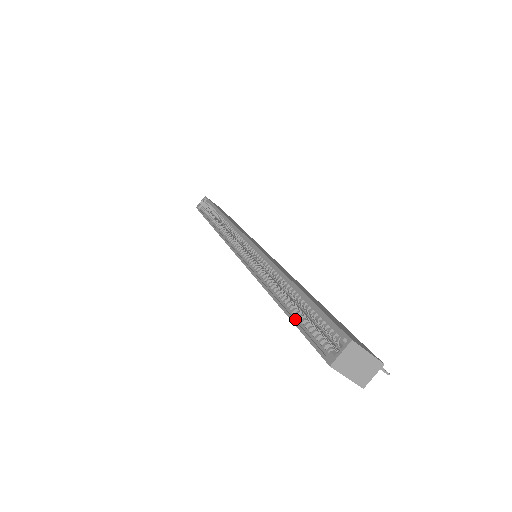
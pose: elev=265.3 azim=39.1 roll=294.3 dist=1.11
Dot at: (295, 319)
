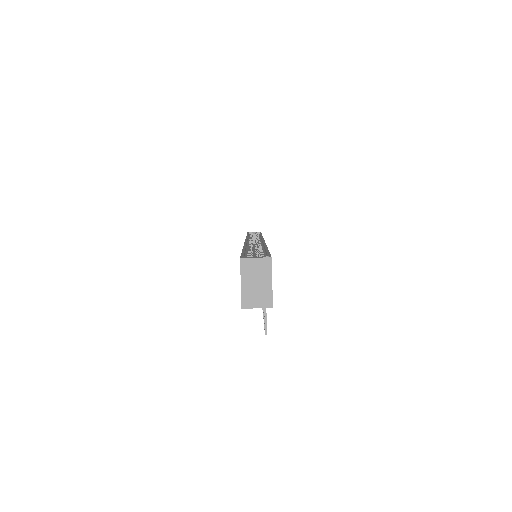
Dot at: (245, 253)
